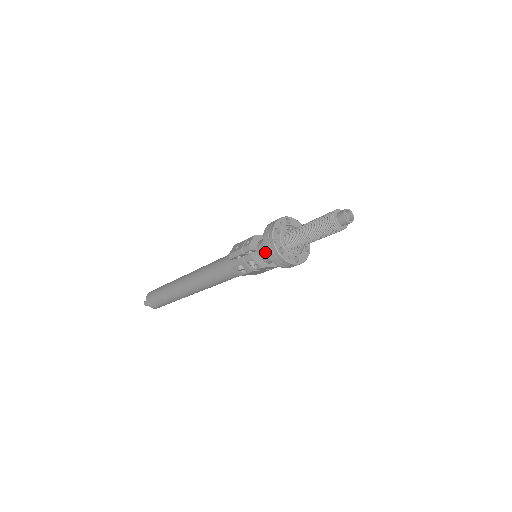
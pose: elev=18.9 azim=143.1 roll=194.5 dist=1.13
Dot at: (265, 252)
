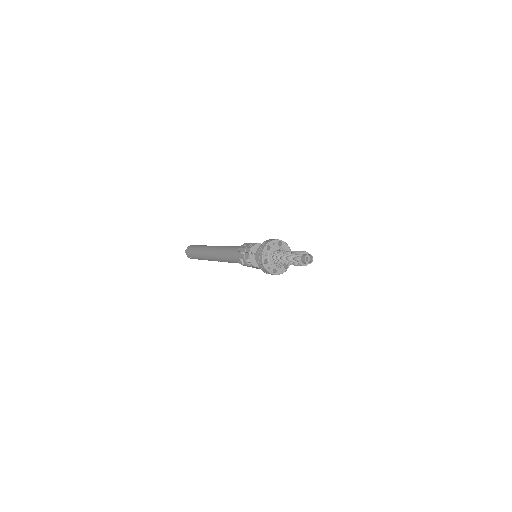
Dot at: occluded
